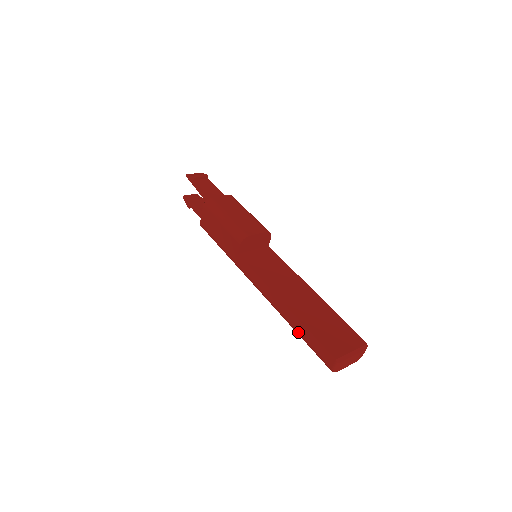
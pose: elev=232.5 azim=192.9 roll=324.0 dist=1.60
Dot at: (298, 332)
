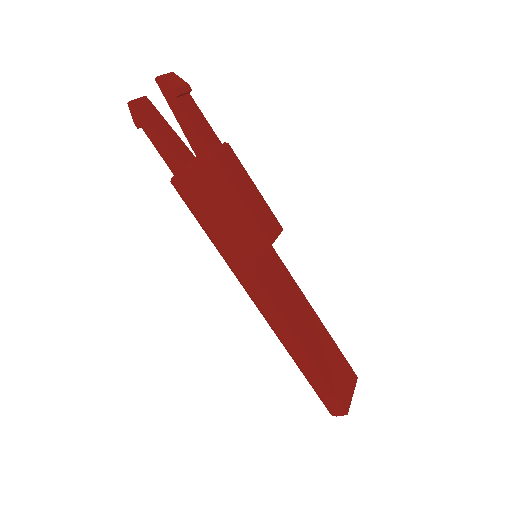
Dot at: (306, 374)
